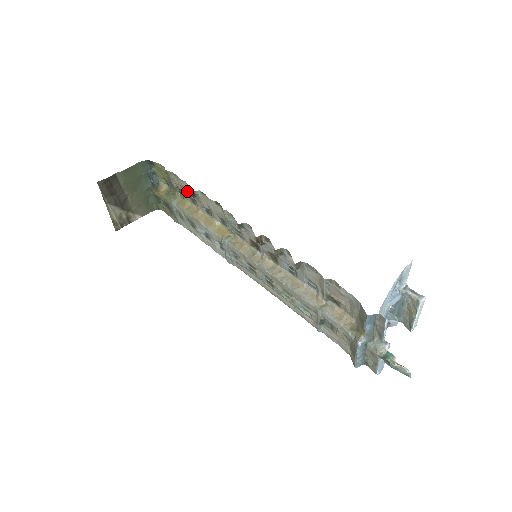
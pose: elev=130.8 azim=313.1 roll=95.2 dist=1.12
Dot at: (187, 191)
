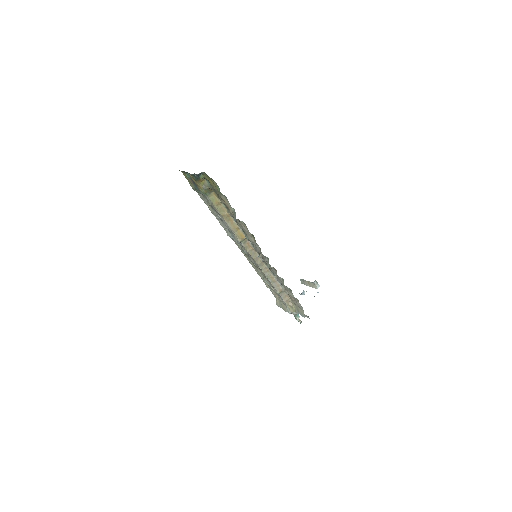
Dot at: (229, 207)
